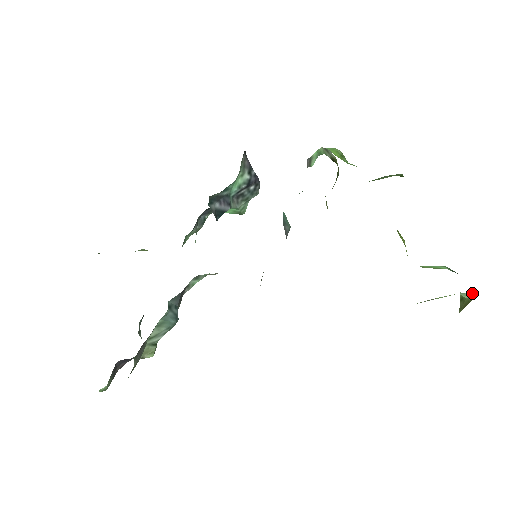
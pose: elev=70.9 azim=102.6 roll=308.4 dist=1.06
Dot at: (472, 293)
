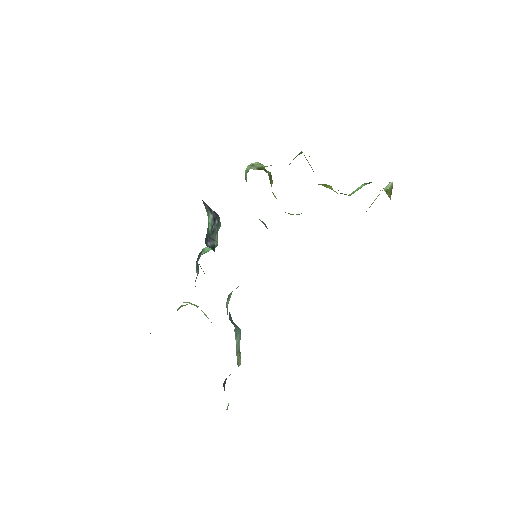
Dot at: (390, 183)
